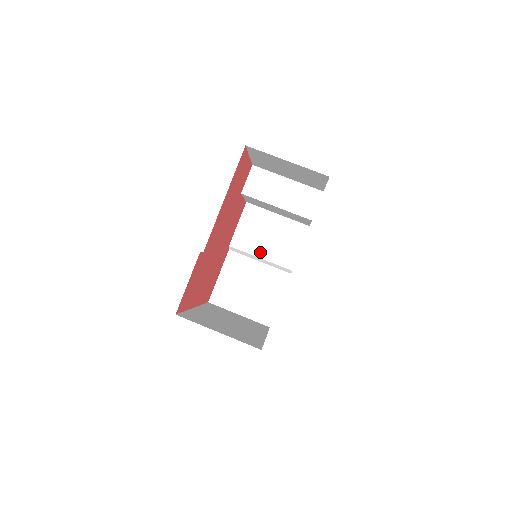
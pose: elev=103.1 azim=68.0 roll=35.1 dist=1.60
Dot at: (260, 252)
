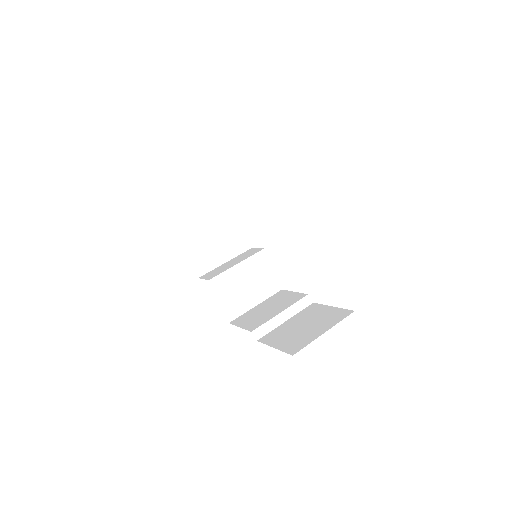
Dot at: (275, 313)
